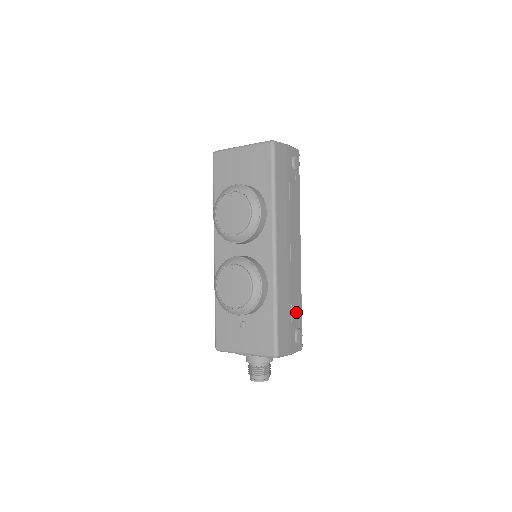
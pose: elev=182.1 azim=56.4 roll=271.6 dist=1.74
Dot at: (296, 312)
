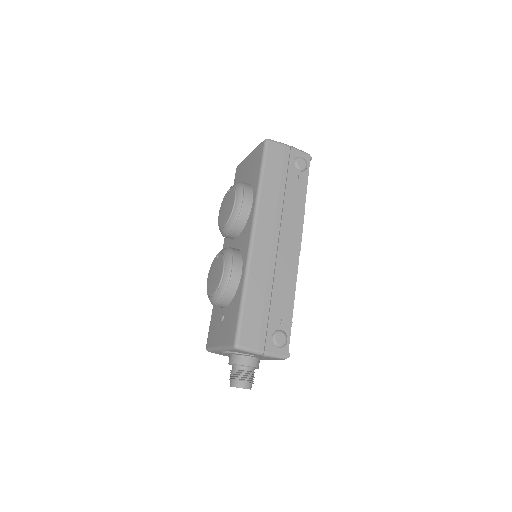
Dot at: (280, 311)
